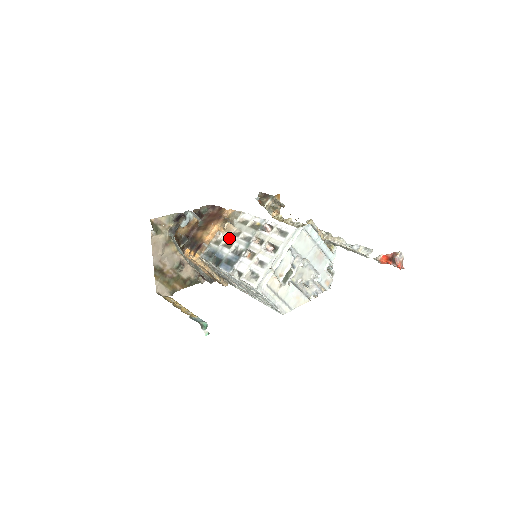
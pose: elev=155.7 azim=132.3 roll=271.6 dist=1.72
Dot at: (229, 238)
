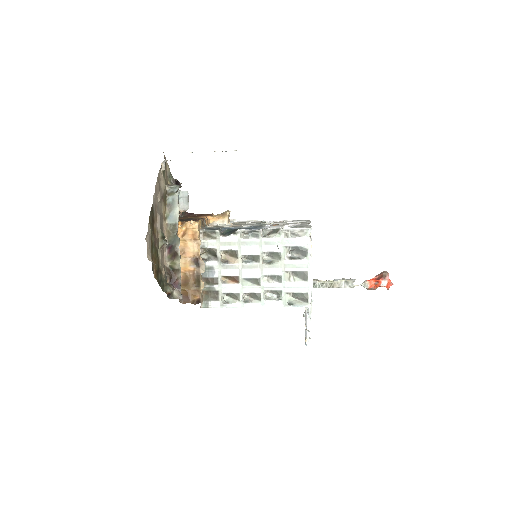
Dot at: (231, 225)
